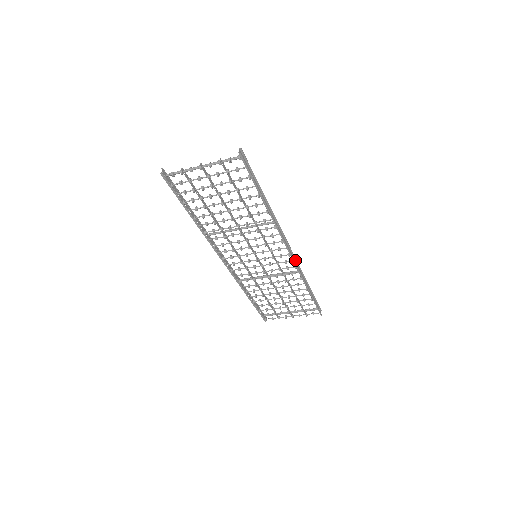
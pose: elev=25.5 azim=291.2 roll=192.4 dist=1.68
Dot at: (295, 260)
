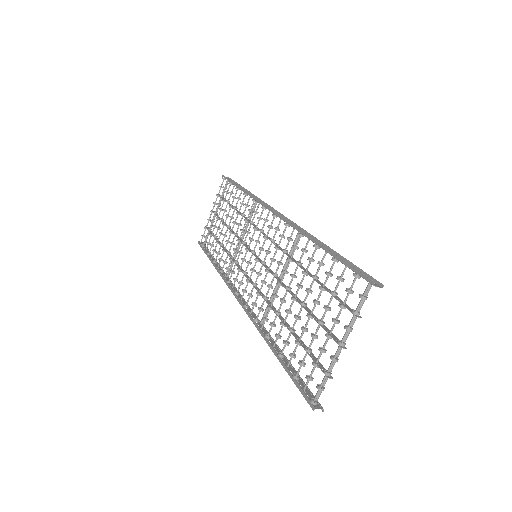
Dot at: occluded
